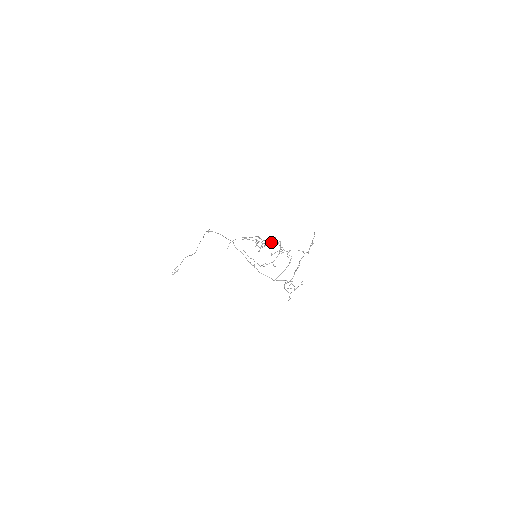
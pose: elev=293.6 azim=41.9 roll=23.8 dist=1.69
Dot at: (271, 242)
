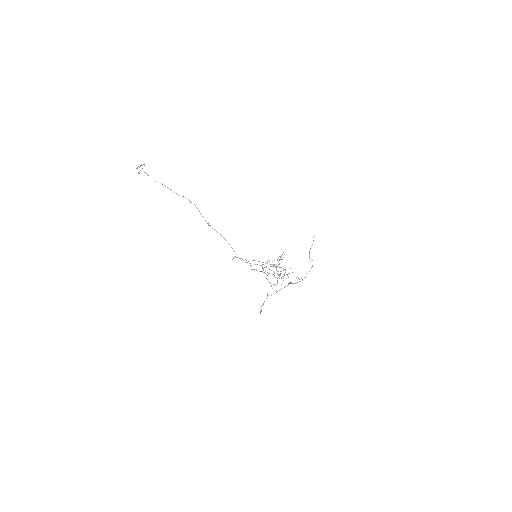
Dot at: occluded
